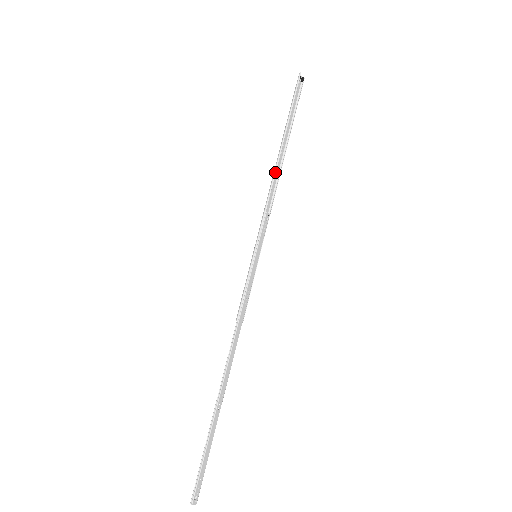
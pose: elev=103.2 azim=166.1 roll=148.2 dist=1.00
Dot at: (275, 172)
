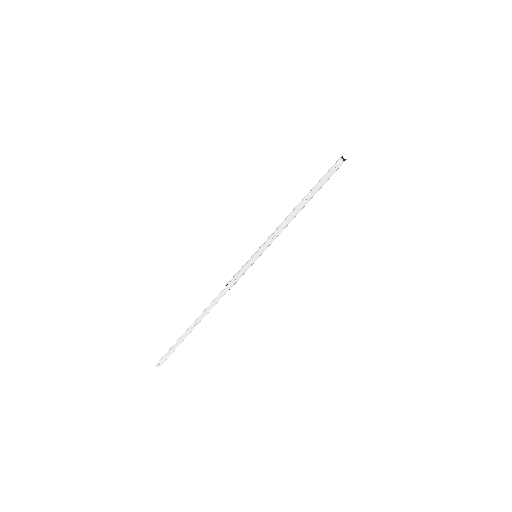
Dot at: (292, 211)
